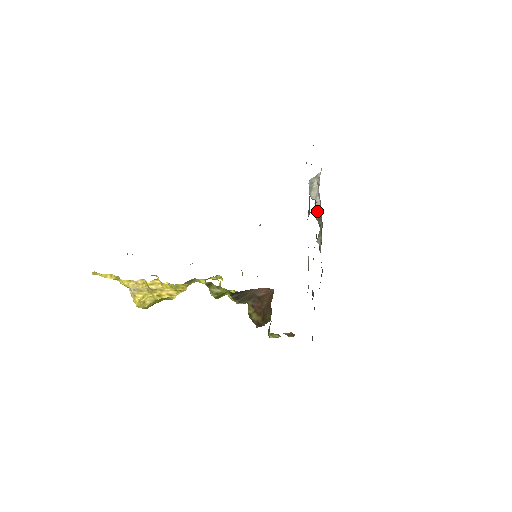
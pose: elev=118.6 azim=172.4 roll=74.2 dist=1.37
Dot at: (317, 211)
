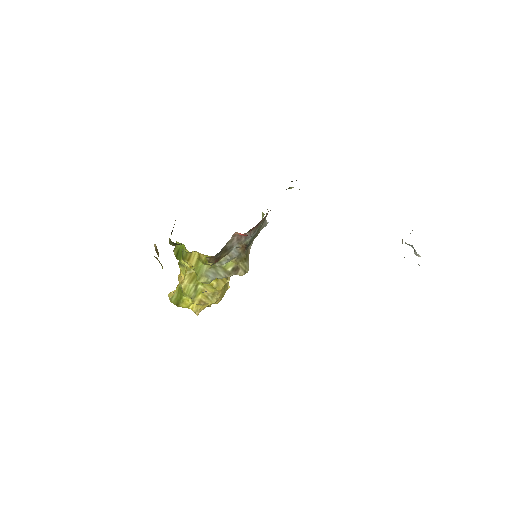
Dot at: occluded
